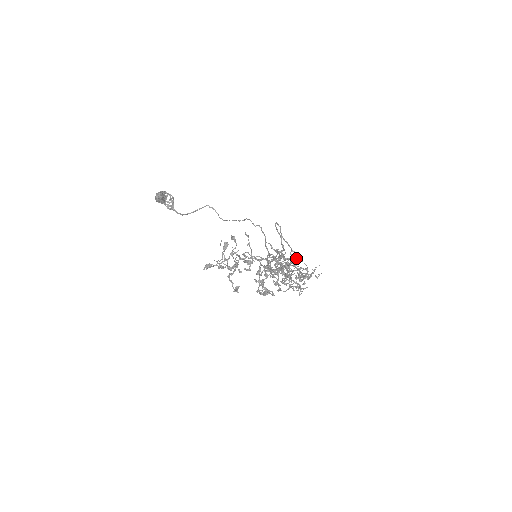
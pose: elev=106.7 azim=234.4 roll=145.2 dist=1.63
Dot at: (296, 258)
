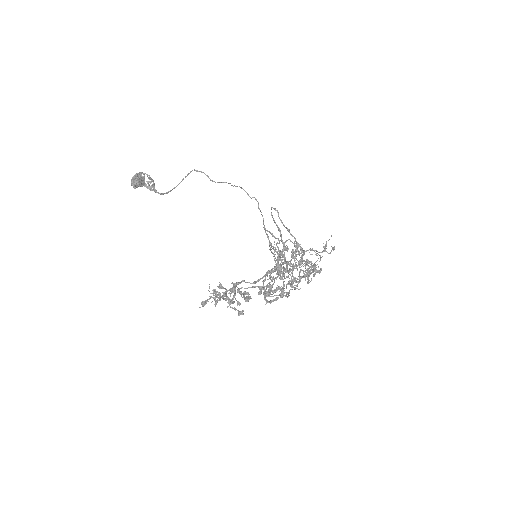
Dot at: (301, 251)
